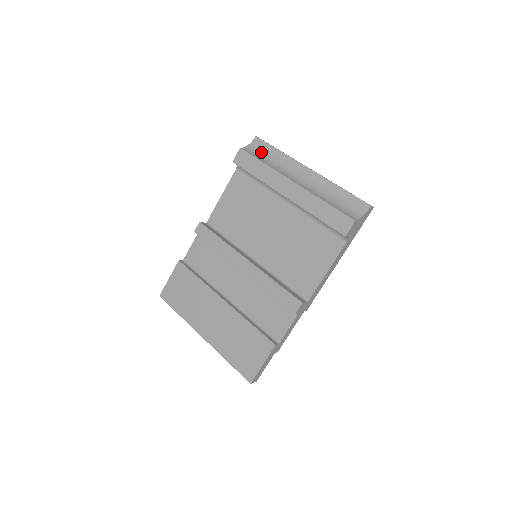
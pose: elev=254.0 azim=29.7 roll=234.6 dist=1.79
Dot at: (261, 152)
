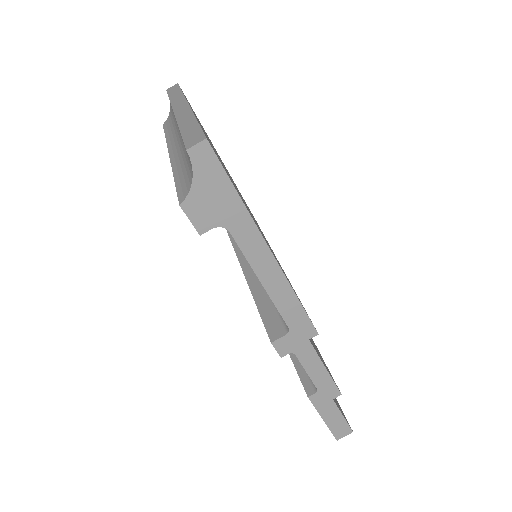
Dot at: (171, 113)
